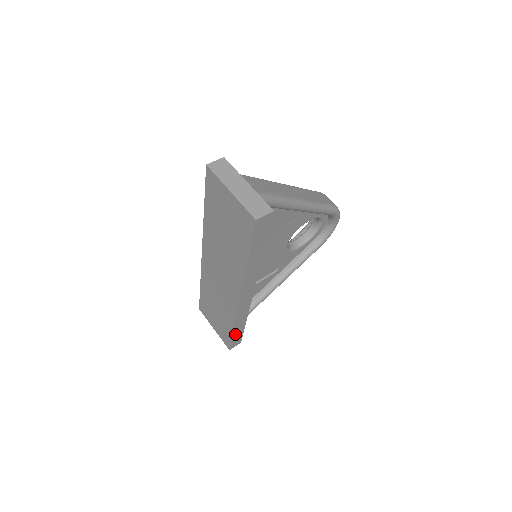
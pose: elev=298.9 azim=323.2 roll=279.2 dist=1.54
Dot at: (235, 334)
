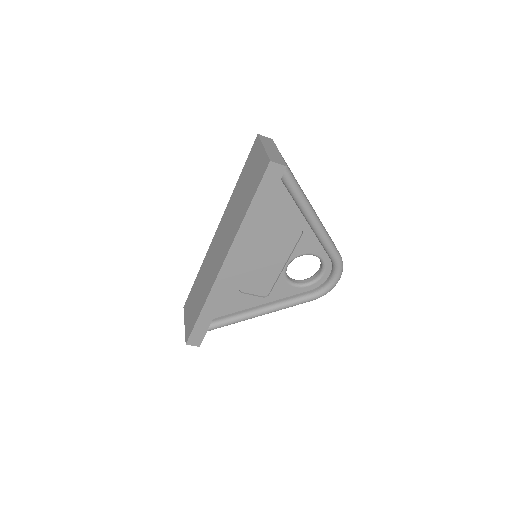
Dot at: (200, 321)
